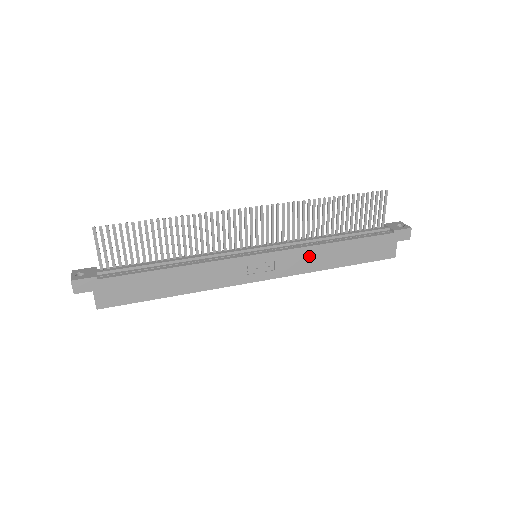
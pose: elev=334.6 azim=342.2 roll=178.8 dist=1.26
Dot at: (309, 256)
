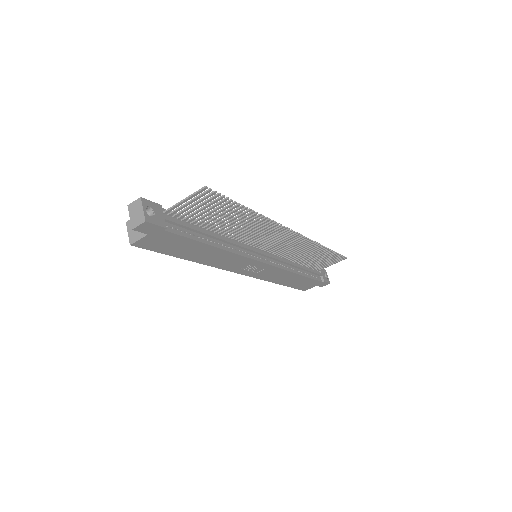
Dot at: (280, 274)
